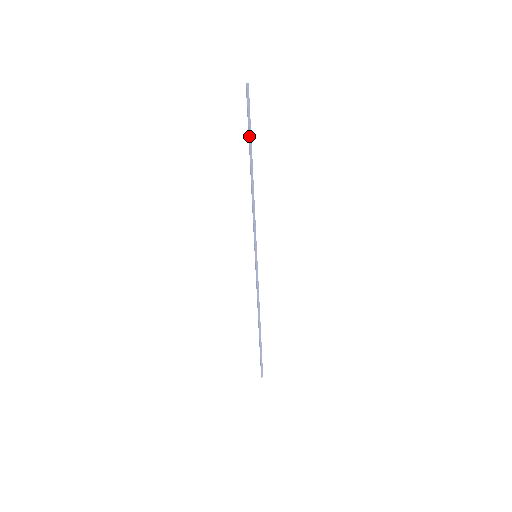
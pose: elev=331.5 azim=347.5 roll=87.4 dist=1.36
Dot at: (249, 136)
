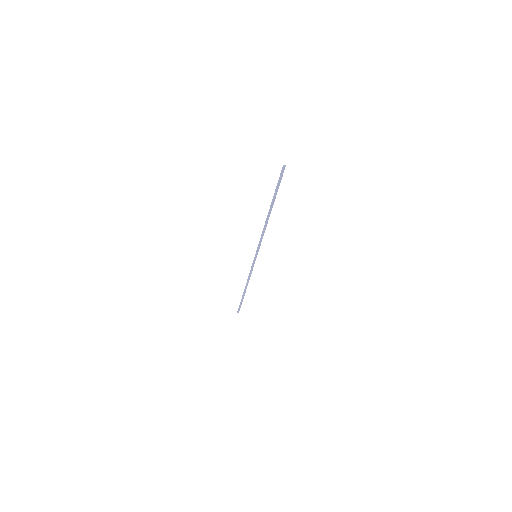
Dot at: (275, 195)
